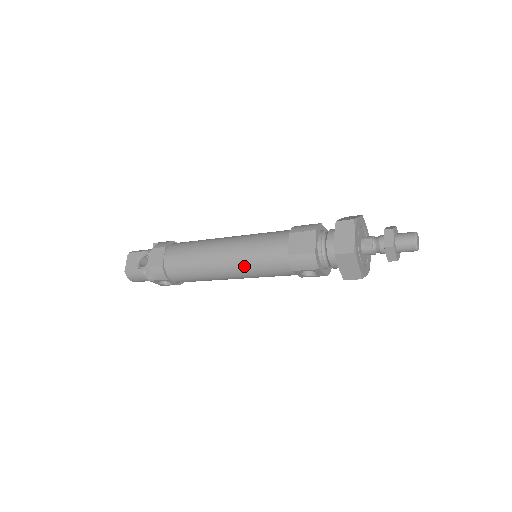
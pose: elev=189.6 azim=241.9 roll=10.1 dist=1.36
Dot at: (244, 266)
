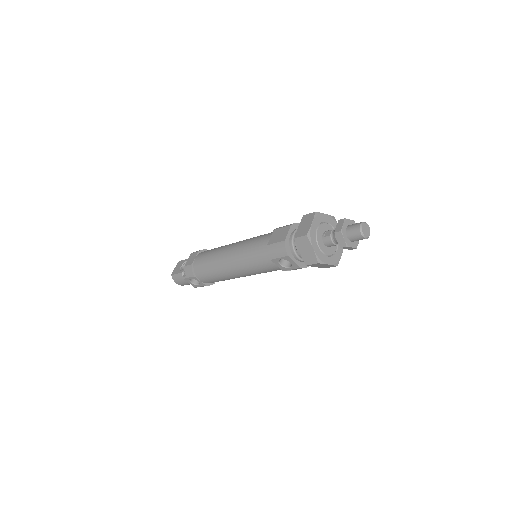
Dot at: (241, 259)
